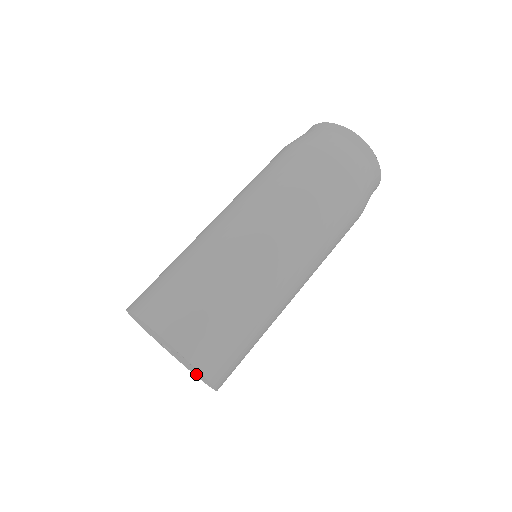
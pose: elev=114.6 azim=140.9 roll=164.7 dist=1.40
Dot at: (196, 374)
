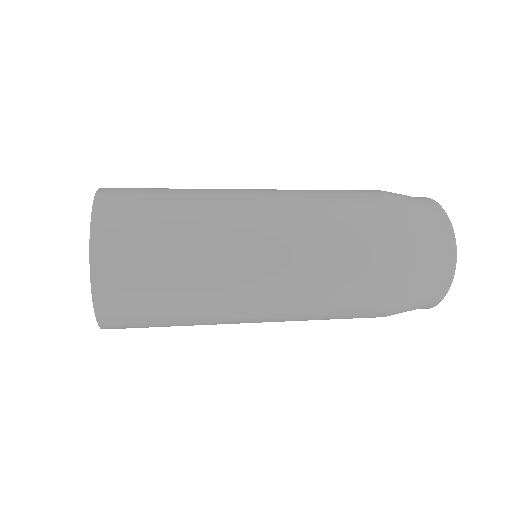
Dot at: occluded
